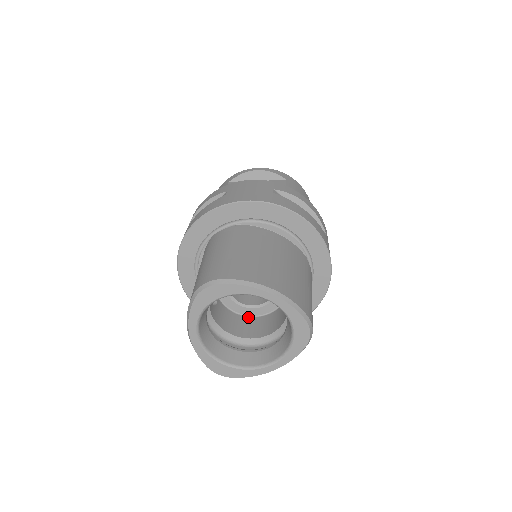
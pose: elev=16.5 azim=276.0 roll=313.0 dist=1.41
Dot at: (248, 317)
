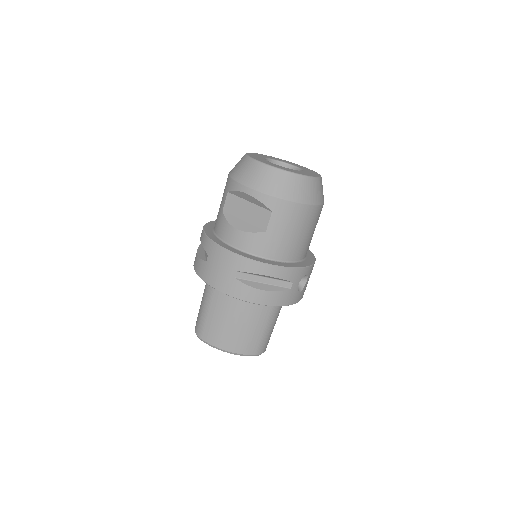
Dot at: occluded
